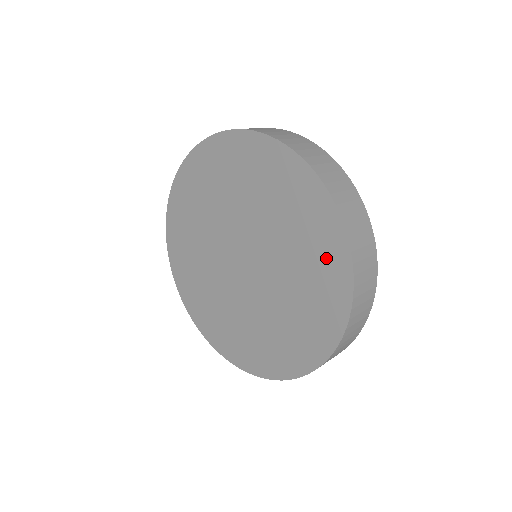
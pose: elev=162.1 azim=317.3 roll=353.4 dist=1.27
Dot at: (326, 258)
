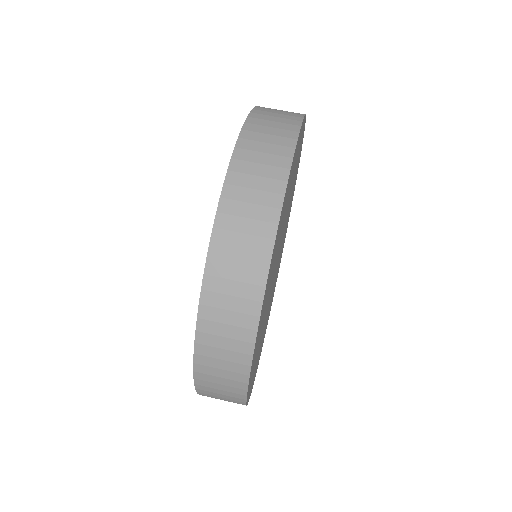
Dot at: occluded
